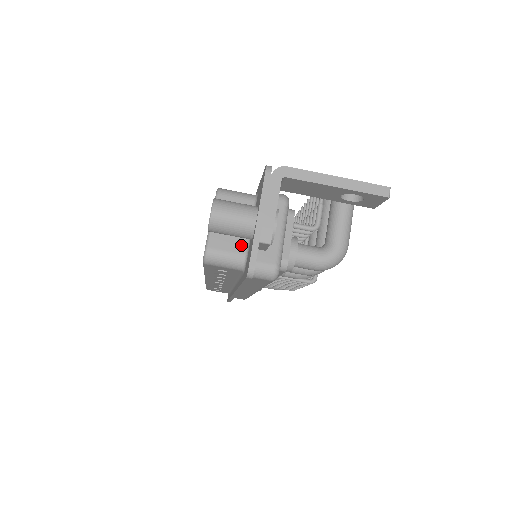
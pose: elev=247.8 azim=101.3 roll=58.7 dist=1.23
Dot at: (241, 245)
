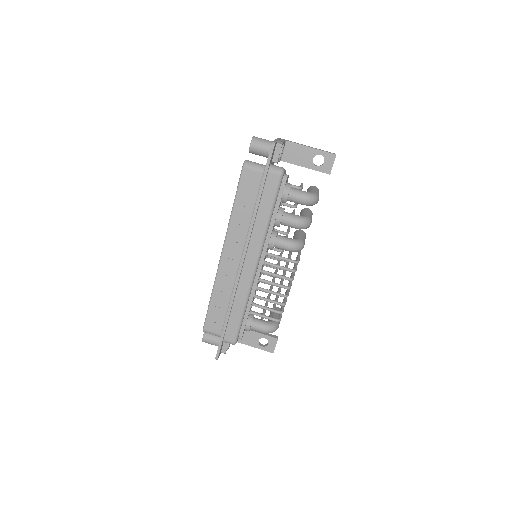
Dot at: occluded
